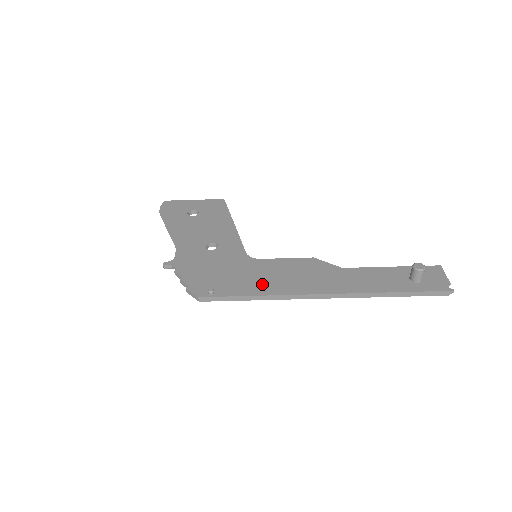
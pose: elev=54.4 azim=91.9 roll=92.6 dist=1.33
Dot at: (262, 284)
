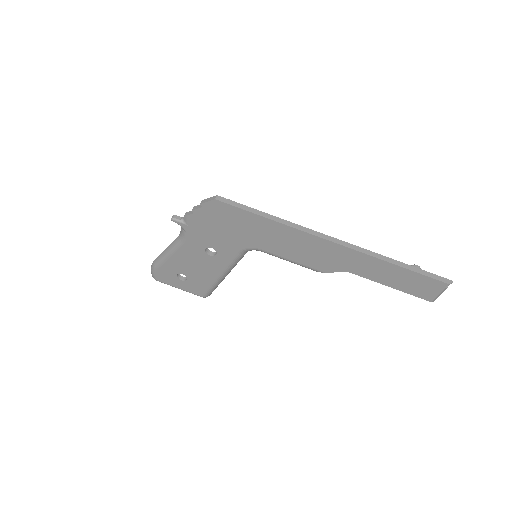
Dot at: occluded
